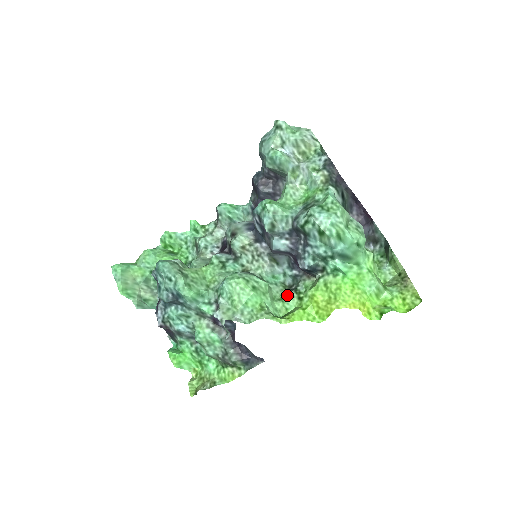
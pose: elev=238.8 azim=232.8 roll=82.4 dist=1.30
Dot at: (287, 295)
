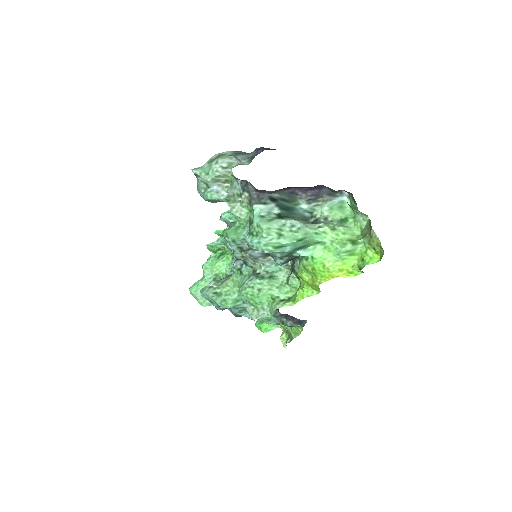
Dot at: (289, 278)
